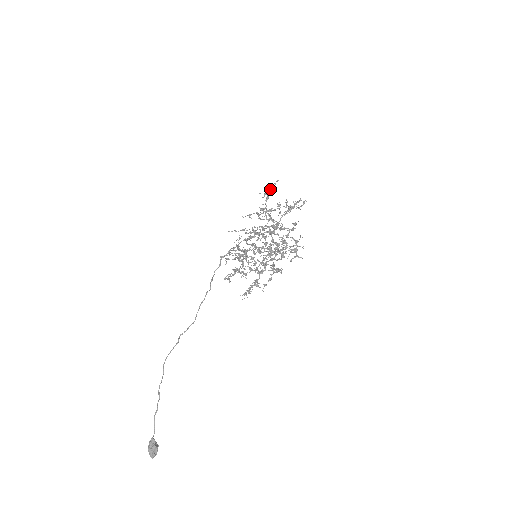
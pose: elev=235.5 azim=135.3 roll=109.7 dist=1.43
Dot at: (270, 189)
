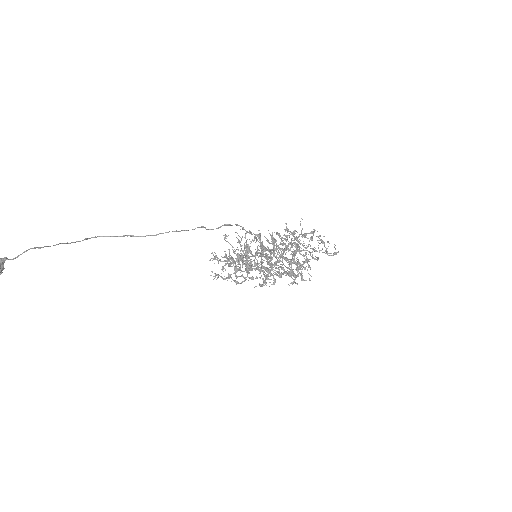
Dot at: (313, 232)
